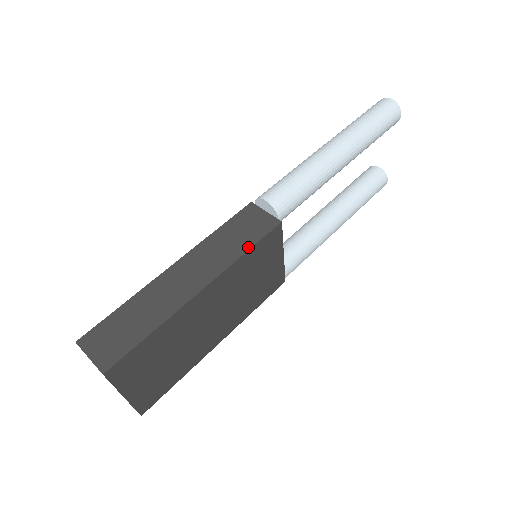
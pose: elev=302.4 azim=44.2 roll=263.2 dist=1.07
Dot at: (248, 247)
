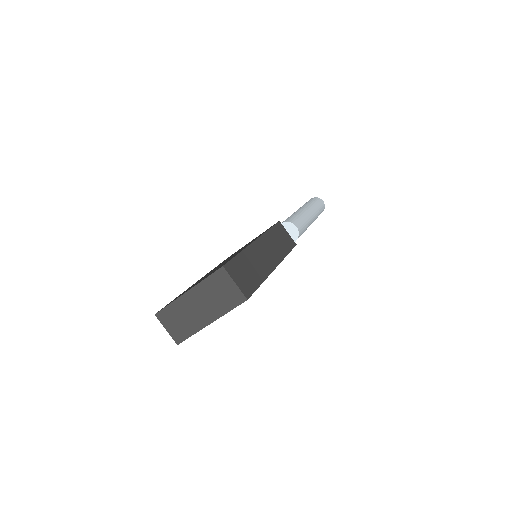
Dot at: (288, 251)
